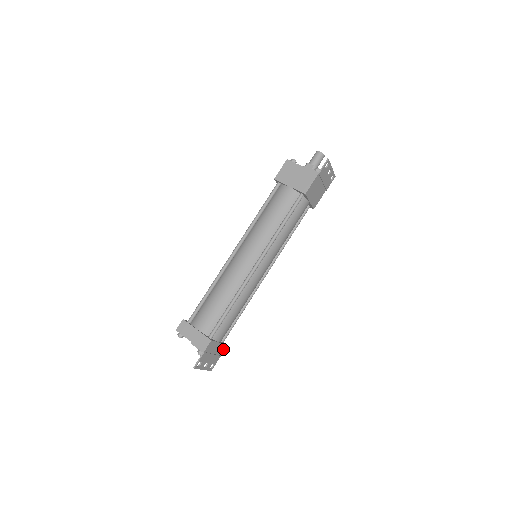
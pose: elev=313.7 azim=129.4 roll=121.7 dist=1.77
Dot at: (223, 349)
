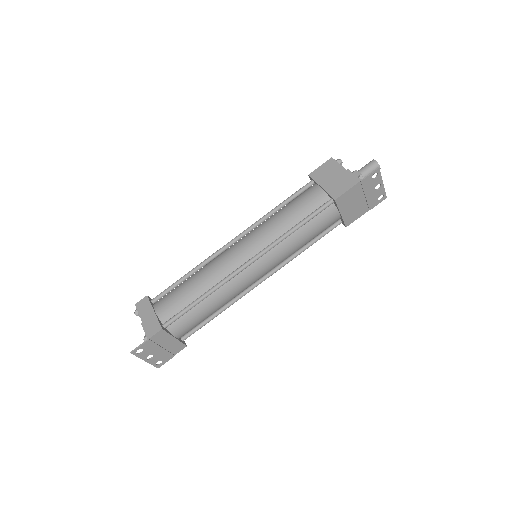
Dot at: (180, 349)
